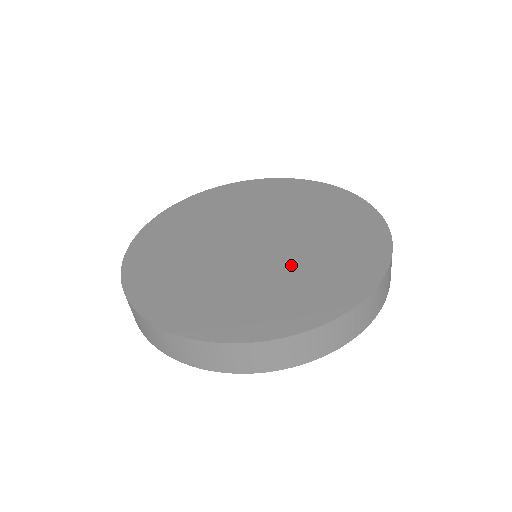
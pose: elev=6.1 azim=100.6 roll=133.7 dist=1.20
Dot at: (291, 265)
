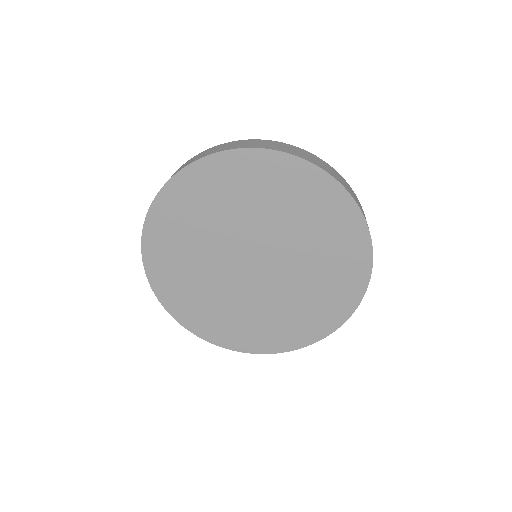
Dot at: (287, 295)
